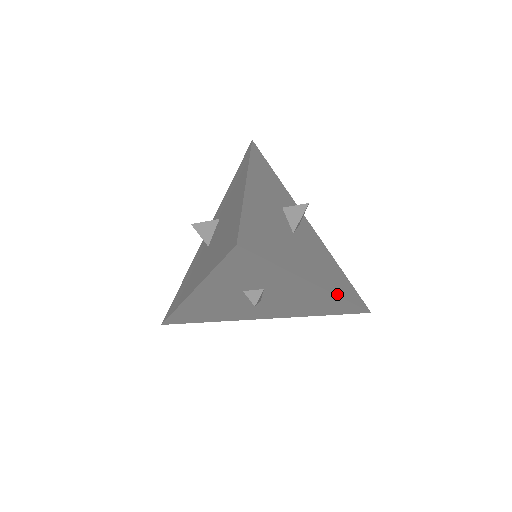
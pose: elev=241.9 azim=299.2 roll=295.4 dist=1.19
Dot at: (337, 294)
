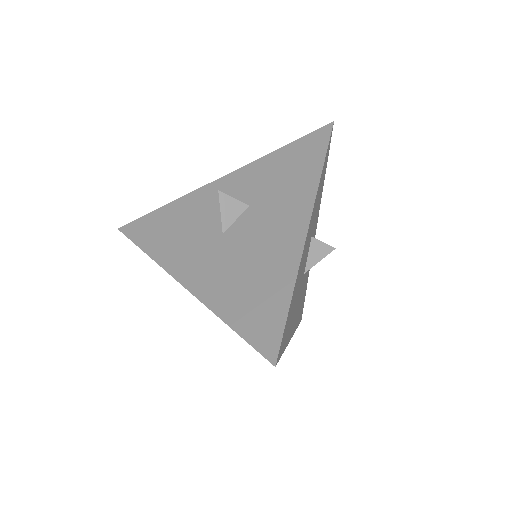
Dot at: occluded
